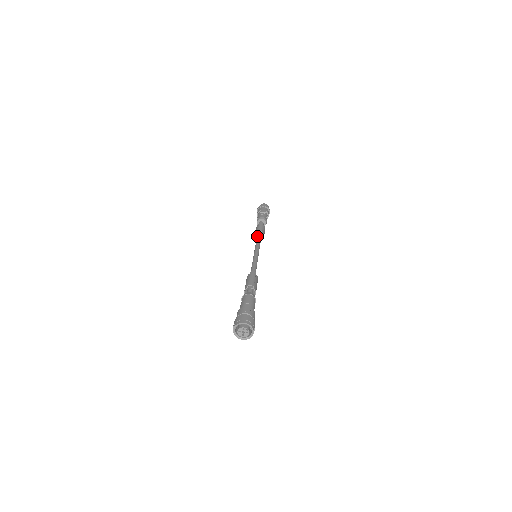
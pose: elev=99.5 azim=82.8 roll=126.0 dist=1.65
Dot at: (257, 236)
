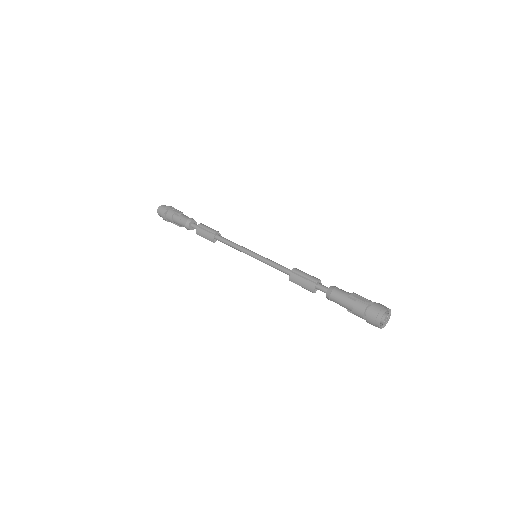
Dot at: (220, 238)
